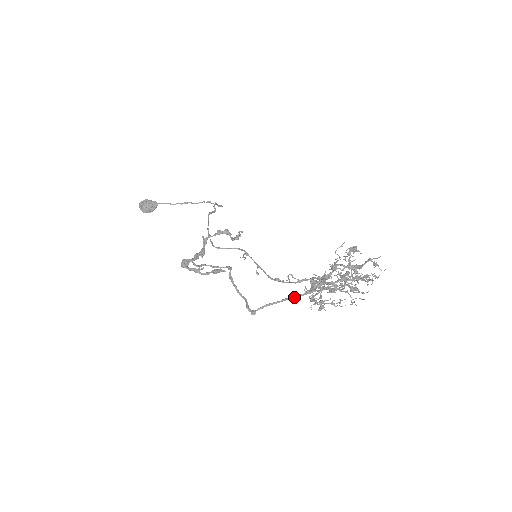
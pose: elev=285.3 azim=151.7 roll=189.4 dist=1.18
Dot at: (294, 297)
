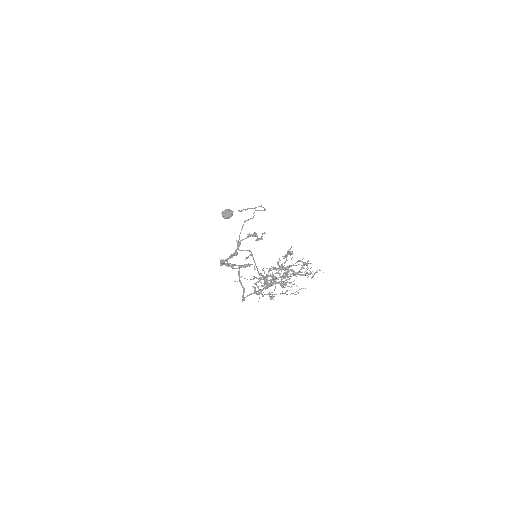
Dot at: occluded
